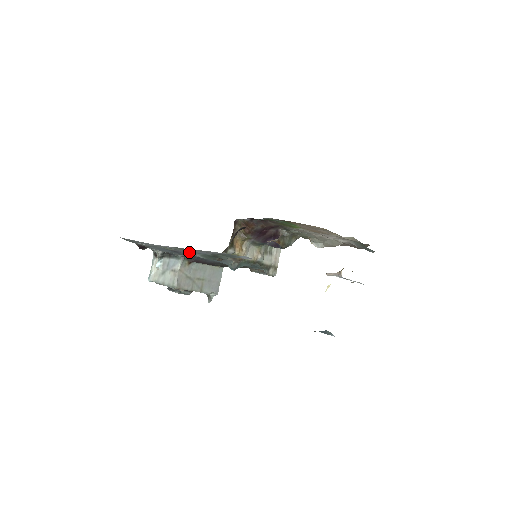
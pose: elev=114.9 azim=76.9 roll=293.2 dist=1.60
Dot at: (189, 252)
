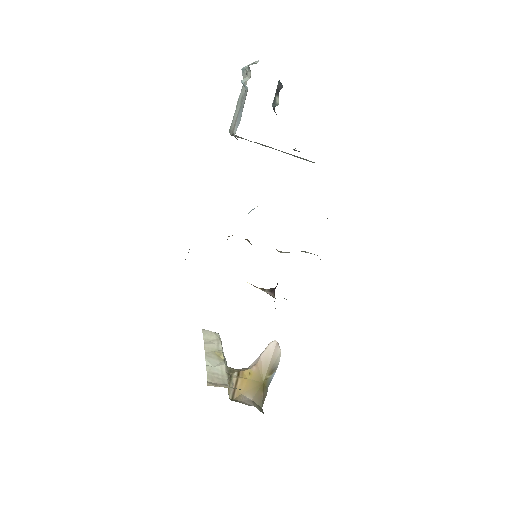
Dot at: occluded
